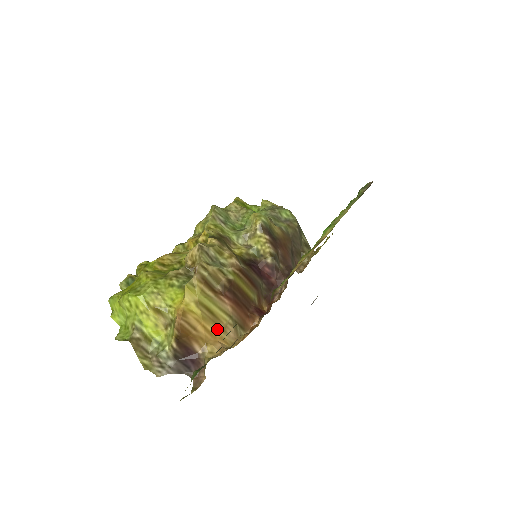
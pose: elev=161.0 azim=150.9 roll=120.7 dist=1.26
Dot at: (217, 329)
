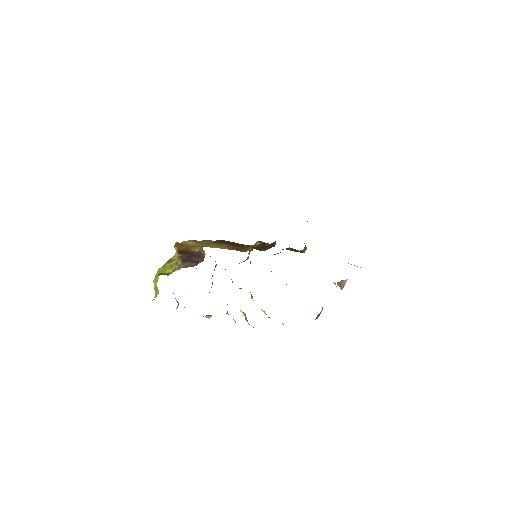
Dot at: (212, 247)
